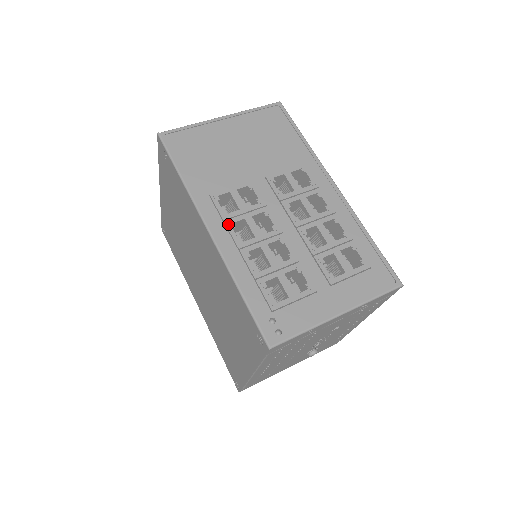
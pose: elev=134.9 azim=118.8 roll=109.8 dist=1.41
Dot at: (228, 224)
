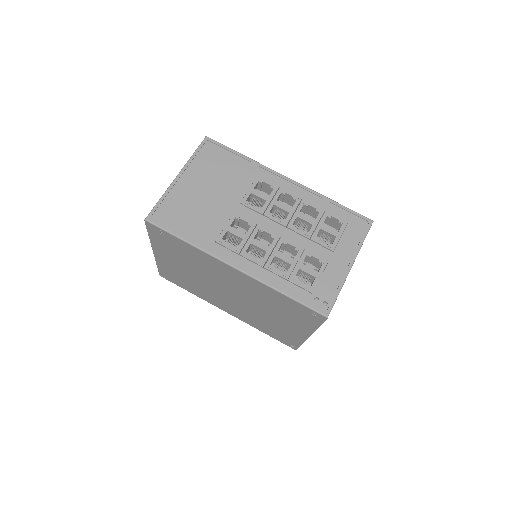
Dot at: (244, 255)
